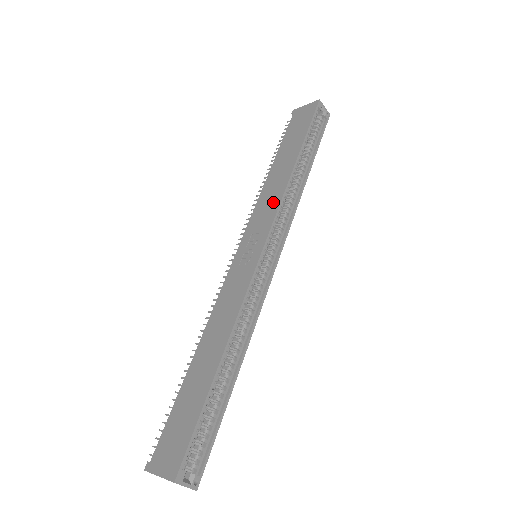
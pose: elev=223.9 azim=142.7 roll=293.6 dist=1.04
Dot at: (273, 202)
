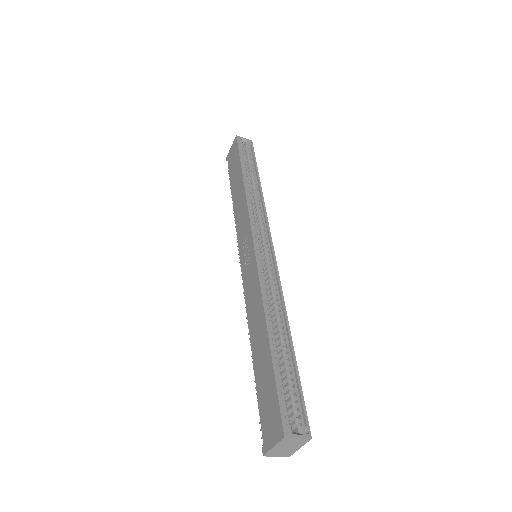
Dot at: (244, 213)
